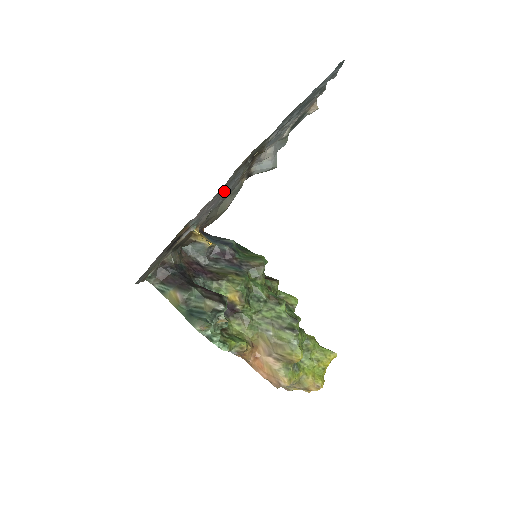
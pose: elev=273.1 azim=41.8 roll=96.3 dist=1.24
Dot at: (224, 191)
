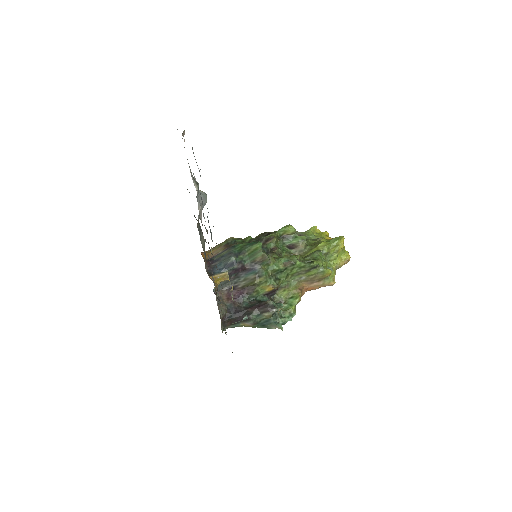
Dot at: occluded
